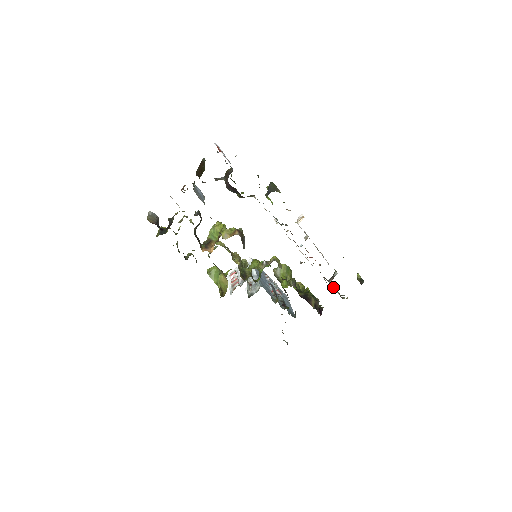
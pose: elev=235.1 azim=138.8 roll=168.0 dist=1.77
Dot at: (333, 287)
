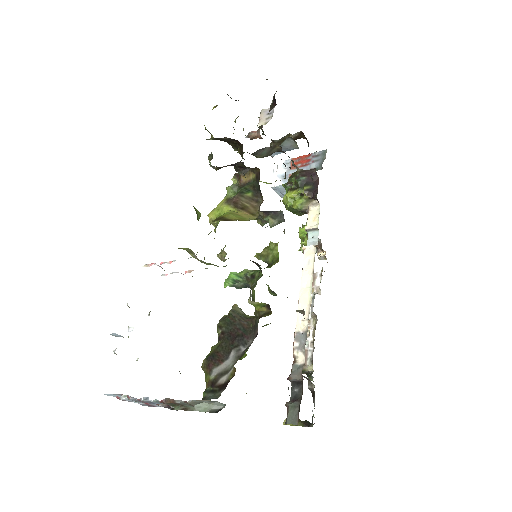
Dot at: (293, 391)
